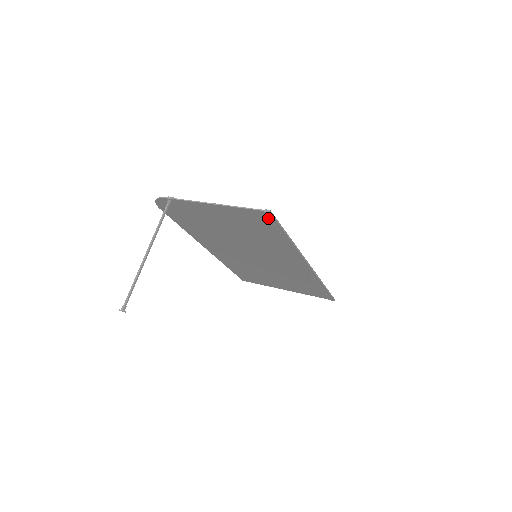
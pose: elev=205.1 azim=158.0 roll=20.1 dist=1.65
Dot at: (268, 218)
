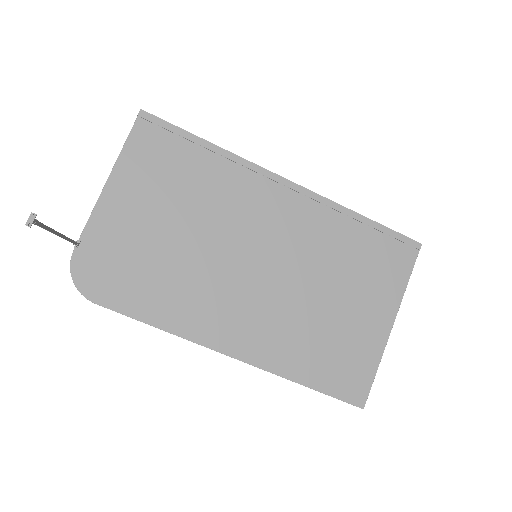
Dot at: (154, 127)
